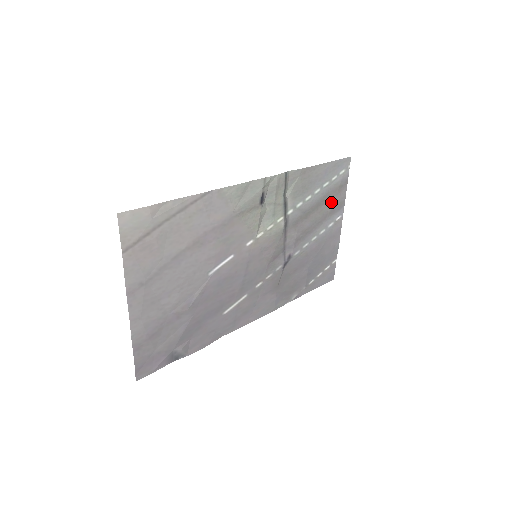
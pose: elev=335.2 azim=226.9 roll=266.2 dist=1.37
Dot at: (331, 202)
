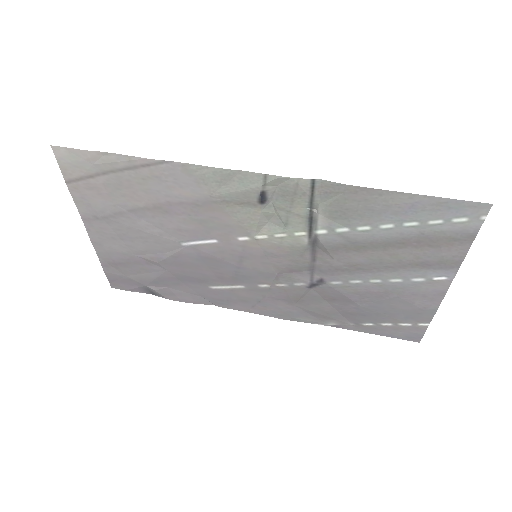
Dot at: (423, 251)
